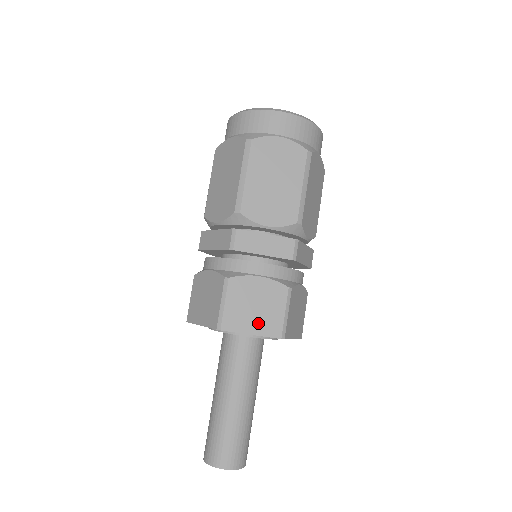
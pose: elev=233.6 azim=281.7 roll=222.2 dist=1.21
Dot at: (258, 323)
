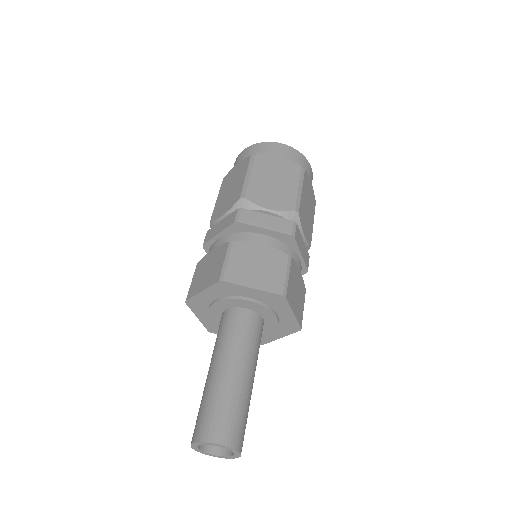
Dot at: (260, 279)
